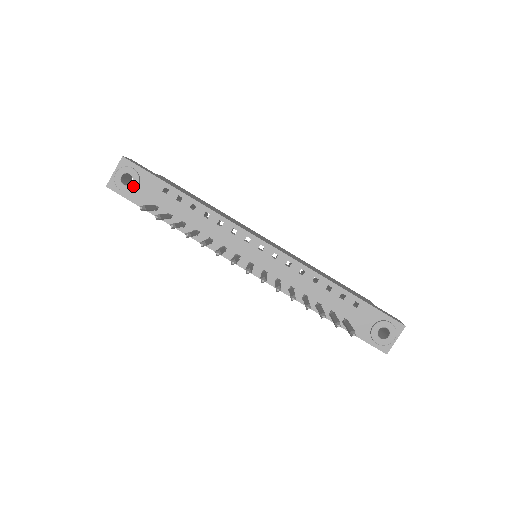
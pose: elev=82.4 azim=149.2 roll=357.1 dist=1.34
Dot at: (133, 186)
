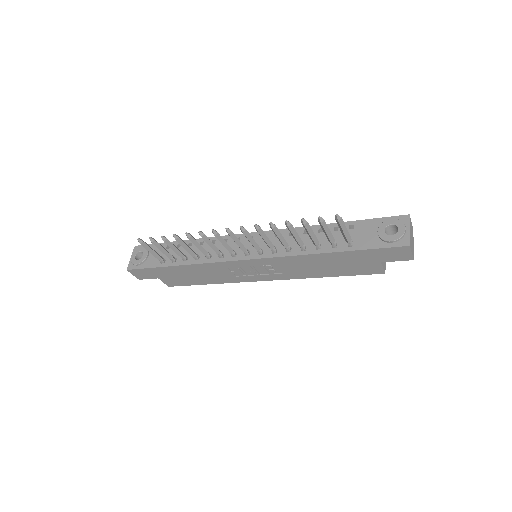
Dot at: (144, 257)
